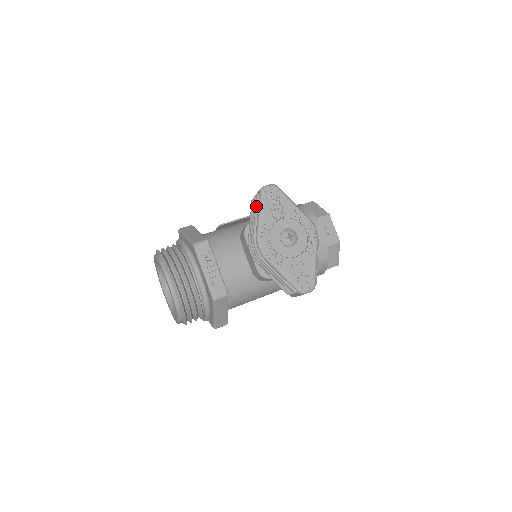
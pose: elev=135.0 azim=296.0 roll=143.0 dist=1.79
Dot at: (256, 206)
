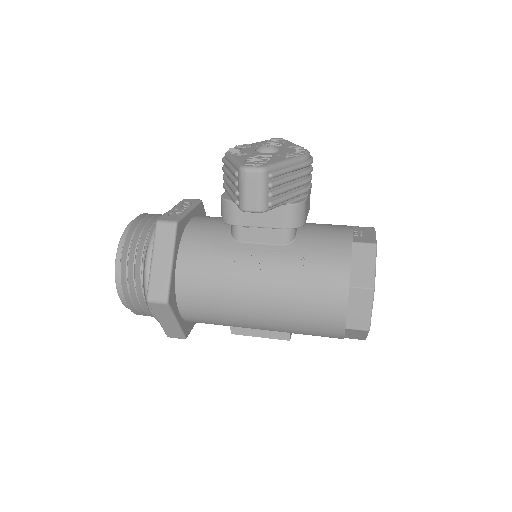
Dot at: occluded
